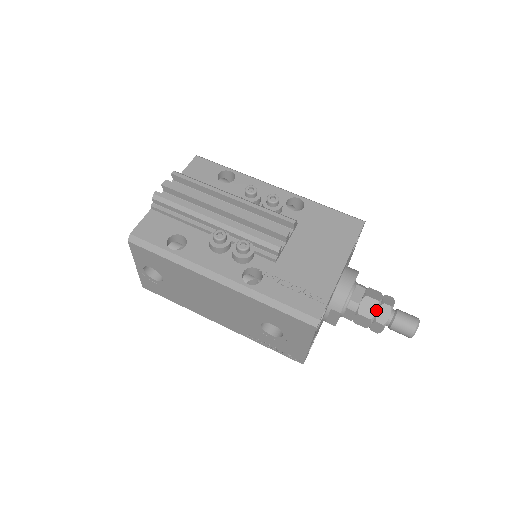
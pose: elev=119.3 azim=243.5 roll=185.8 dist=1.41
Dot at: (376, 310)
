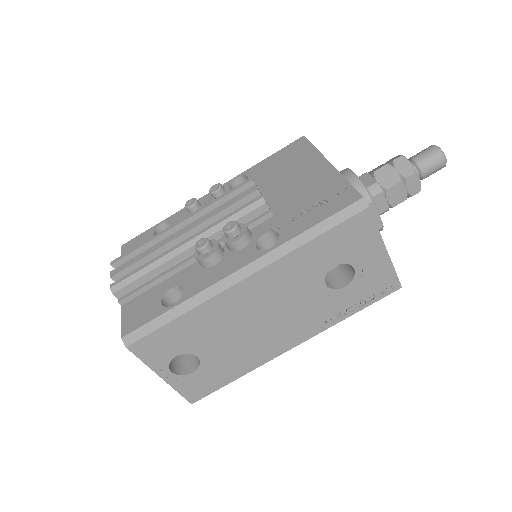
Dot at: (395, 171)
